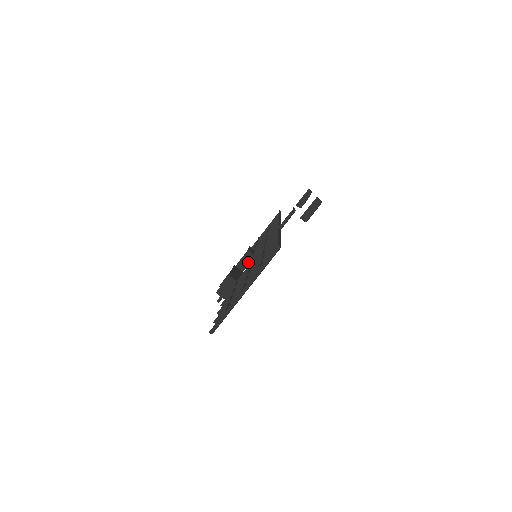
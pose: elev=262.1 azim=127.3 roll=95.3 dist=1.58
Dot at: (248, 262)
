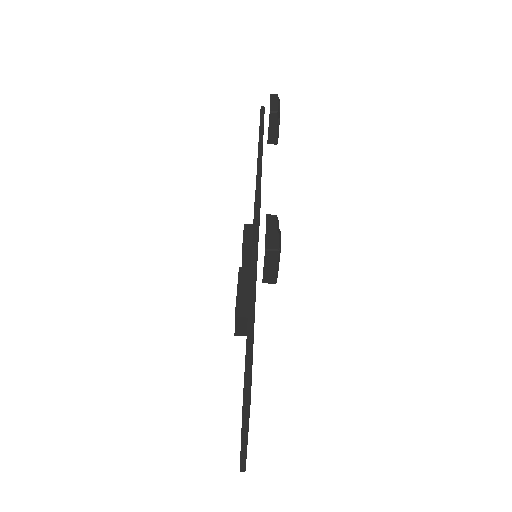
Dot at: occluded
